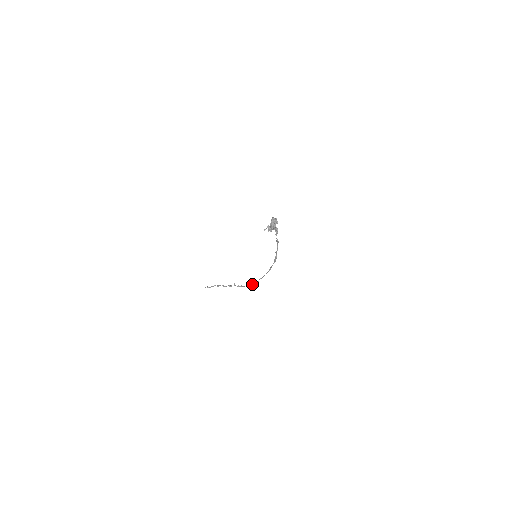
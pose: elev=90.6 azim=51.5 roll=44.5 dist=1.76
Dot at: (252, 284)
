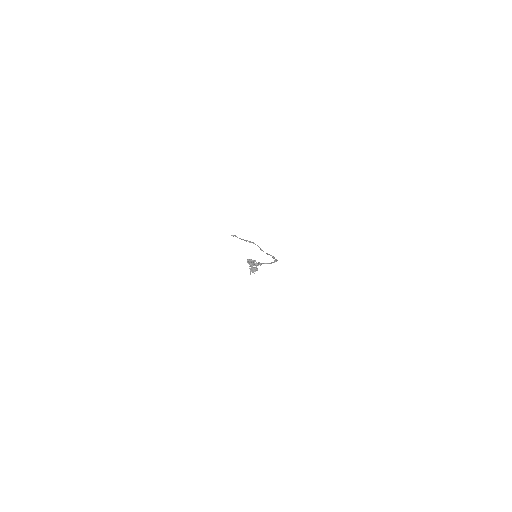
Dot at: occluded
